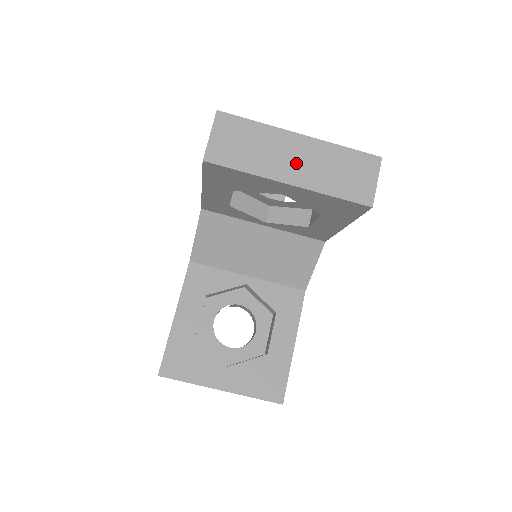
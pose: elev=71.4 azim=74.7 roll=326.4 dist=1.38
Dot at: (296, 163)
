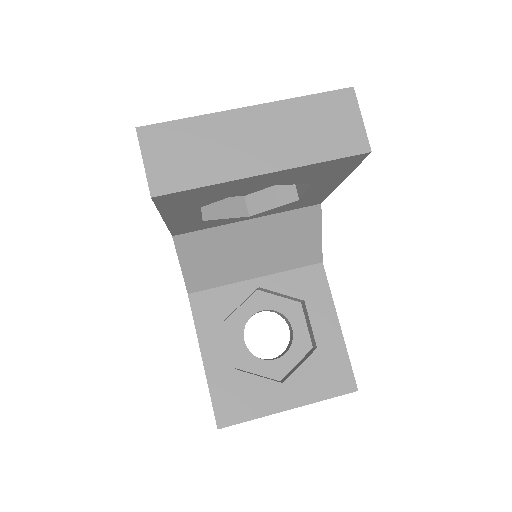
Dot at: (260, 144)
